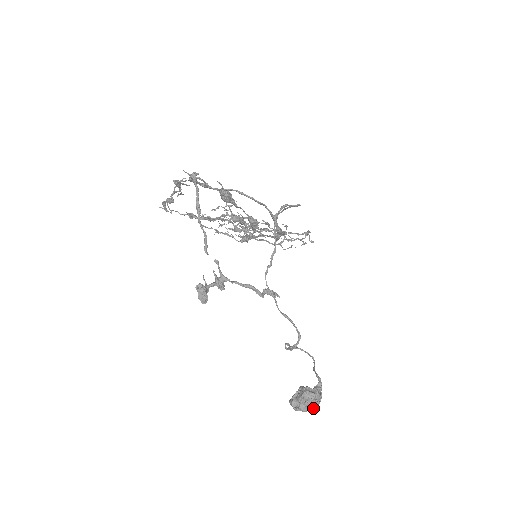
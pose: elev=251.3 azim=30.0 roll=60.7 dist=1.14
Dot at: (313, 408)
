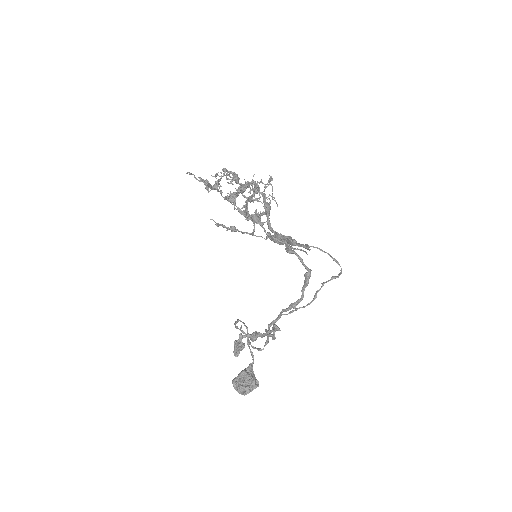
Dot at: occluded
